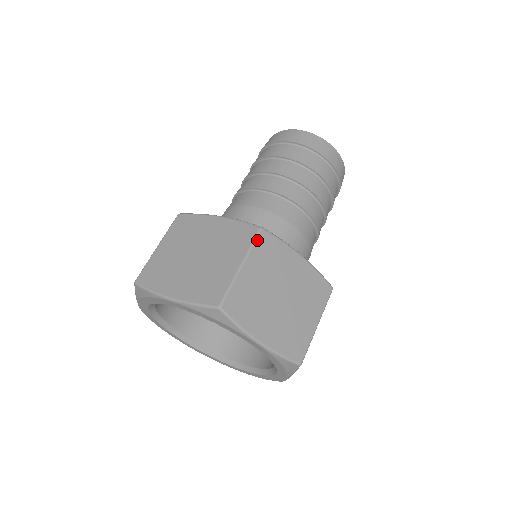
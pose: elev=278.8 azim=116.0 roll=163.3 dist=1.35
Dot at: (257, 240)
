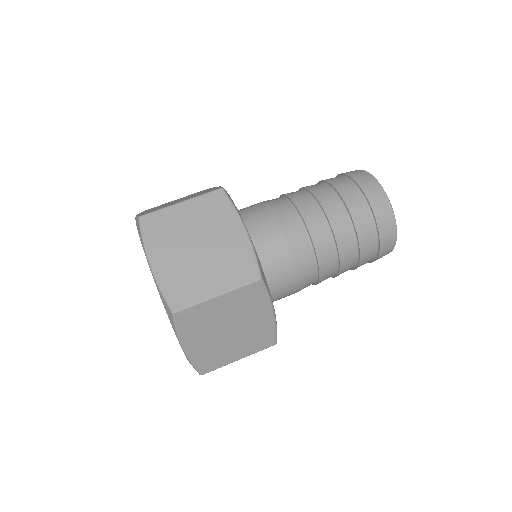
Dot at: (210, 193)
